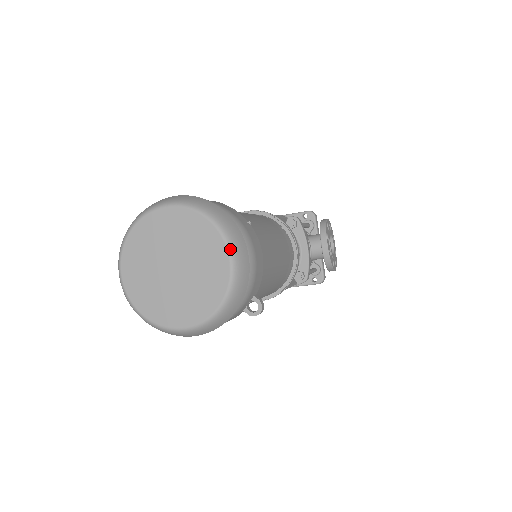
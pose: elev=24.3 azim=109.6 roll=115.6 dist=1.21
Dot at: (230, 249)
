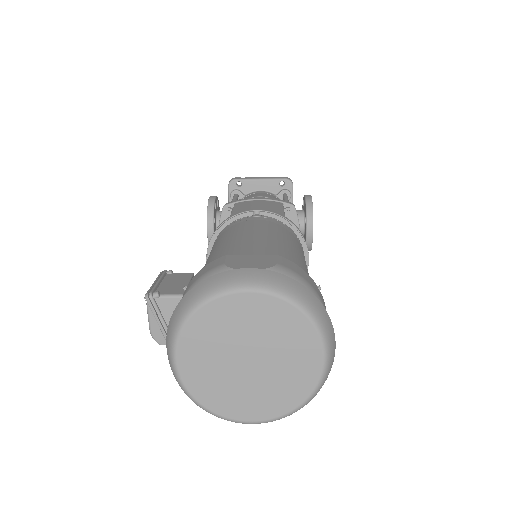
Dot at: (326, 349)
